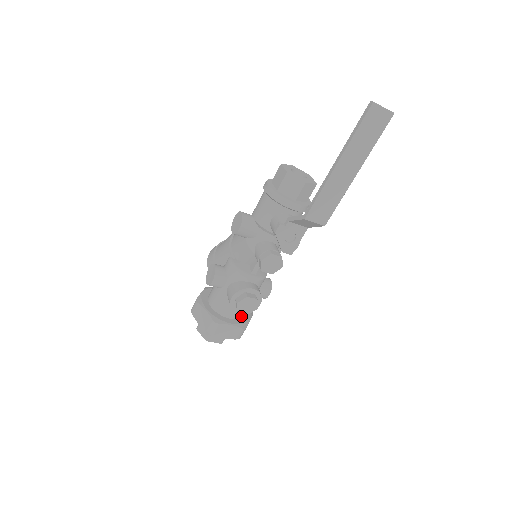
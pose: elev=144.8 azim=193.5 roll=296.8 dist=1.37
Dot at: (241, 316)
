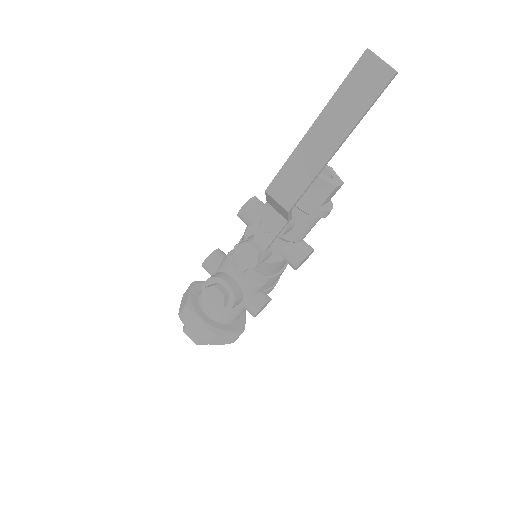
Dot at: (220, 320)
